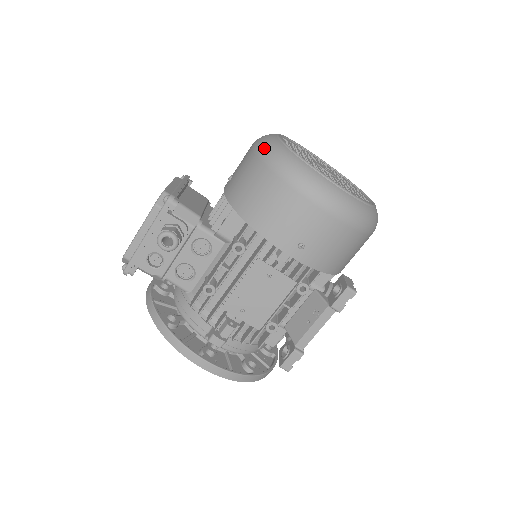
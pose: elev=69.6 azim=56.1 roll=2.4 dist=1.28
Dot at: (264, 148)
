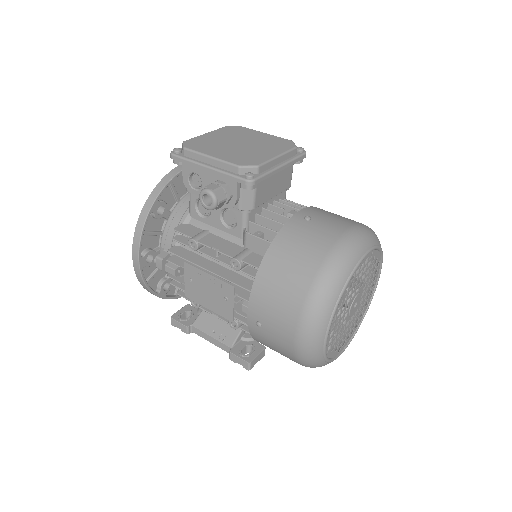
Dot at: (339, 257)
